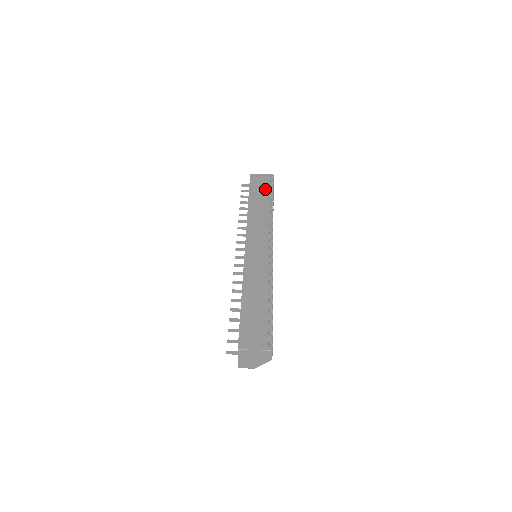
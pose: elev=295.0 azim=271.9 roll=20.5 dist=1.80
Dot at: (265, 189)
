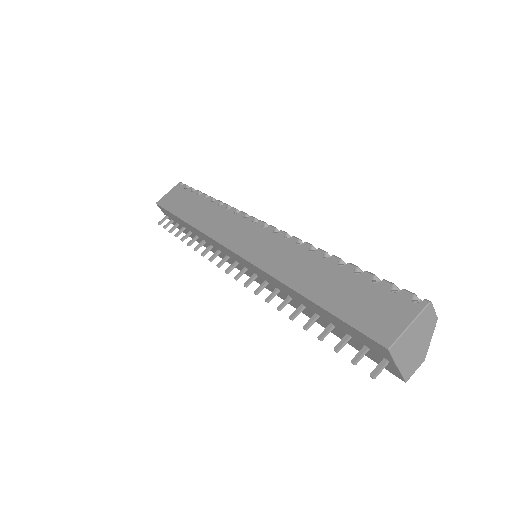
Dot at: (187, 197)
